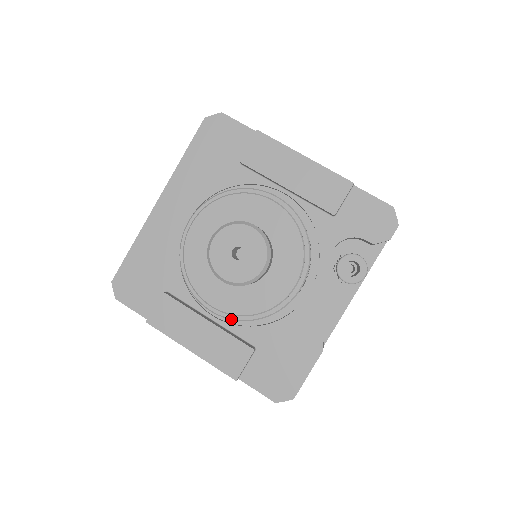
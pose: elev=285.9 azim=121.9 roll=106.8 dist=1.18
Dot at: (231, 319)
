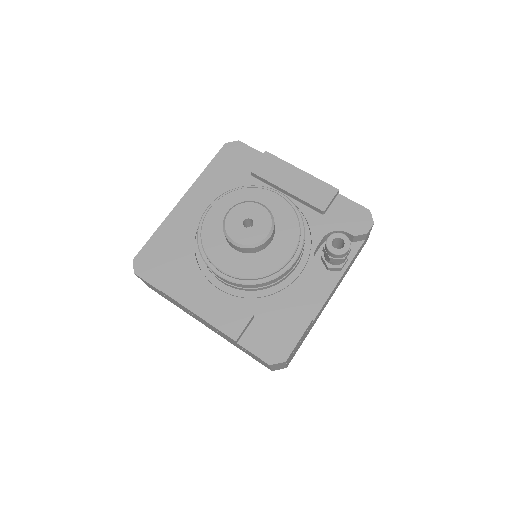
Dot at: (236, 283)
